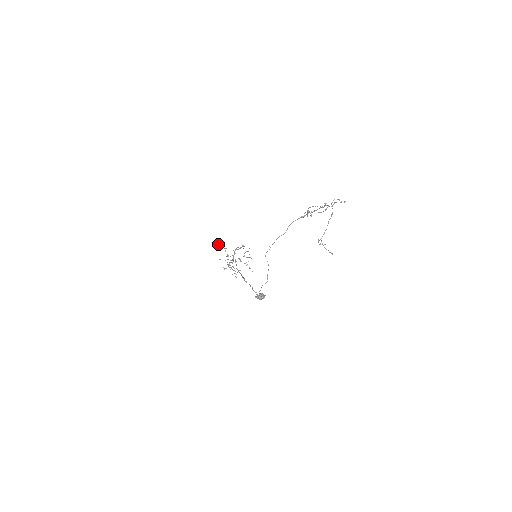
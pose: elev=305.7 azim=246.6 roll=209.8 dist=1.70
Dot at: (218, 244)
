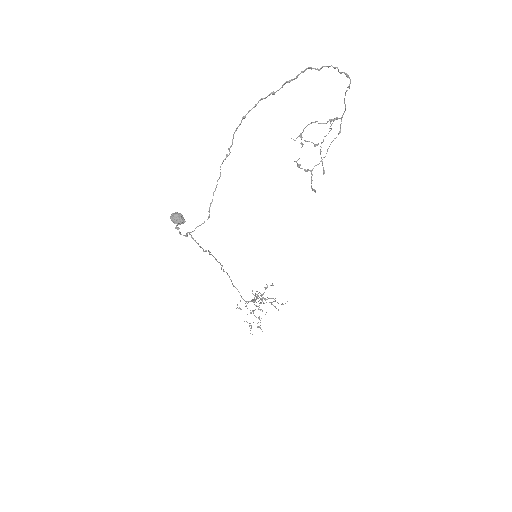
Dot at: (256, 291)
